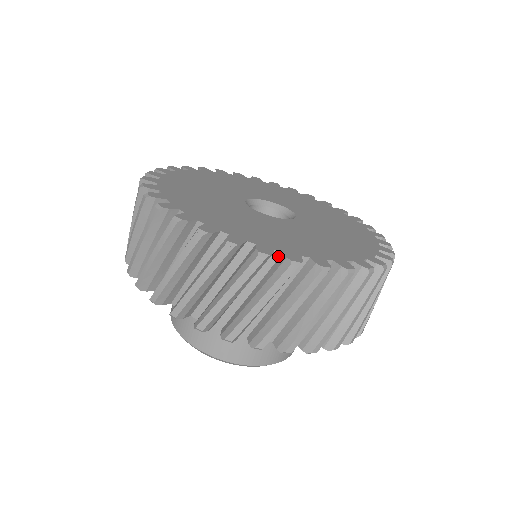
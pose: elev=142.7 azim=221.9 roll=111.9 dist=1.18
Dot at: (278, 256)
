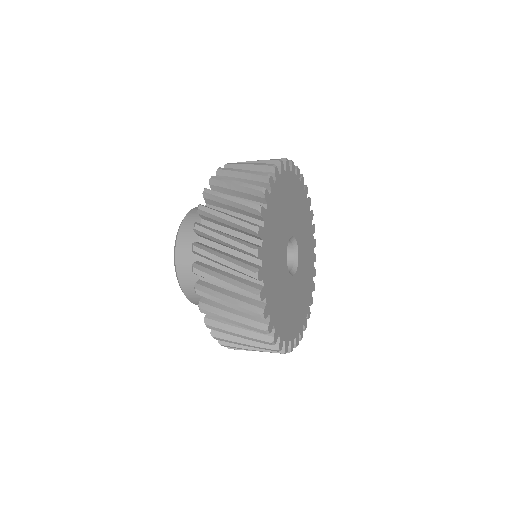
Dot at: (263, 301)
